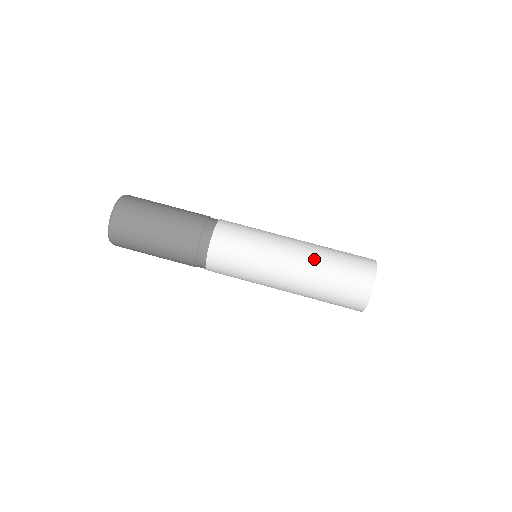
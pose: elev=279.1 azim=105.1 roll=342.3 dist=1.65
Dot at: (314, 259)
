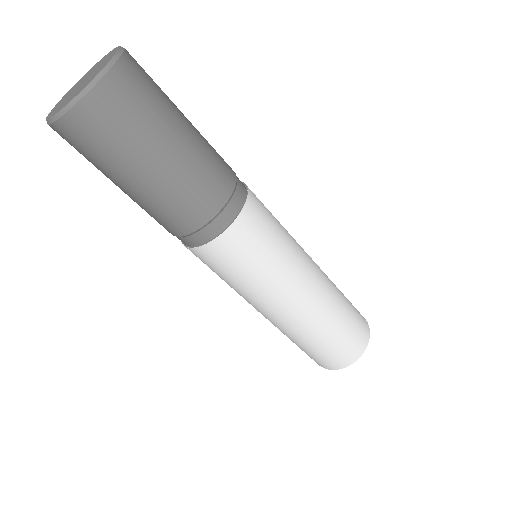
Dot at: (318, 318)
